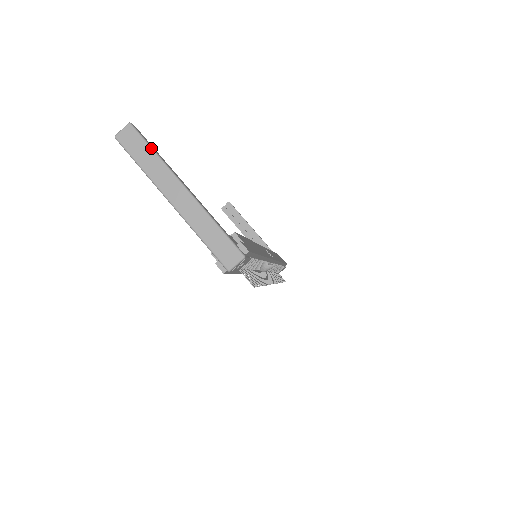
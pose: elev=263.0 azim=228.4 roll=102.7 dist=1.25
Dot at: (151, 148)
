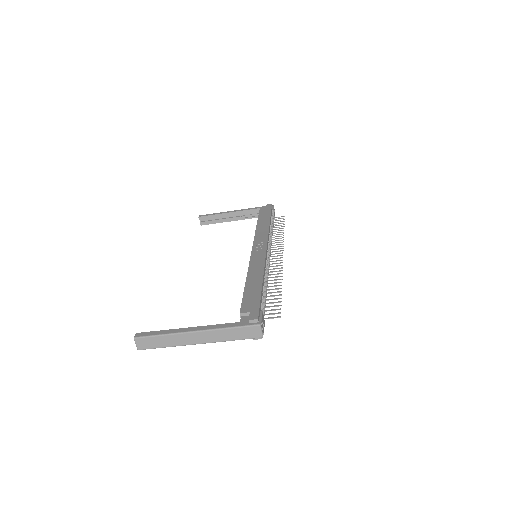
Dot at: (158, 336)
